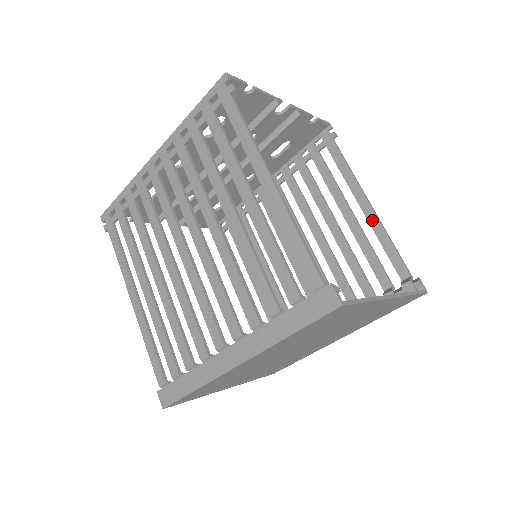
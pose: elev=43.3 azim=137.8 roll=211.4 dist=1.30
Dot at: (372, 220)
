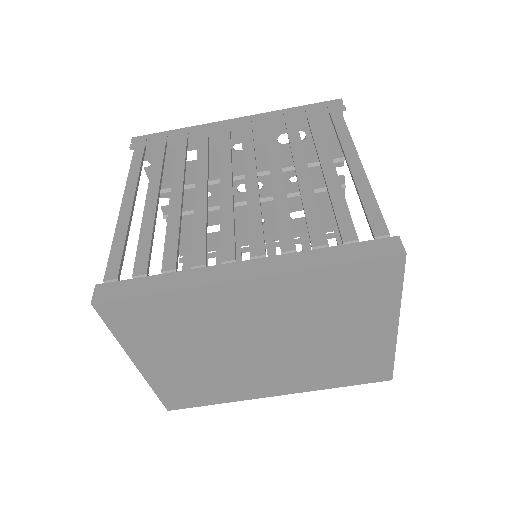
Dot at: occluded
